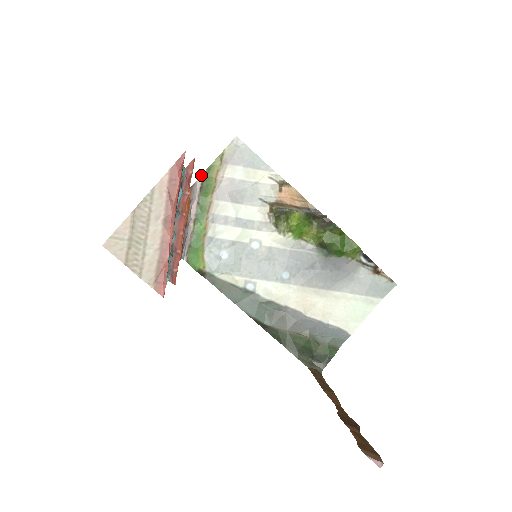
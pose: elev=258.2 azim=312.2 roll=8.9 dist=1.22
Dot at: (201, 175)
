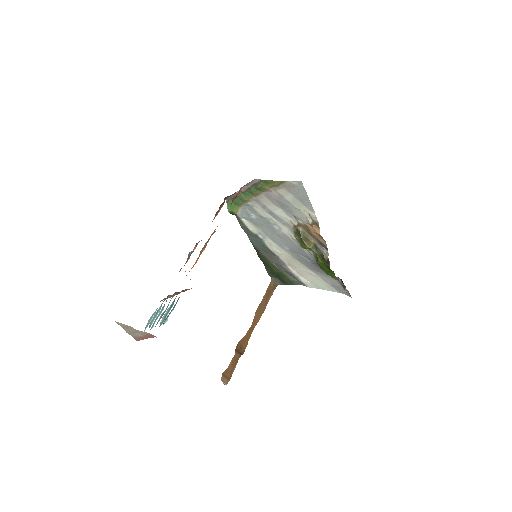
Dot at: (260, 179)
